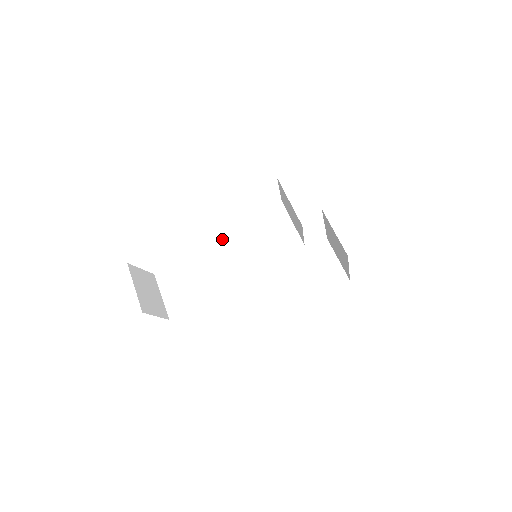
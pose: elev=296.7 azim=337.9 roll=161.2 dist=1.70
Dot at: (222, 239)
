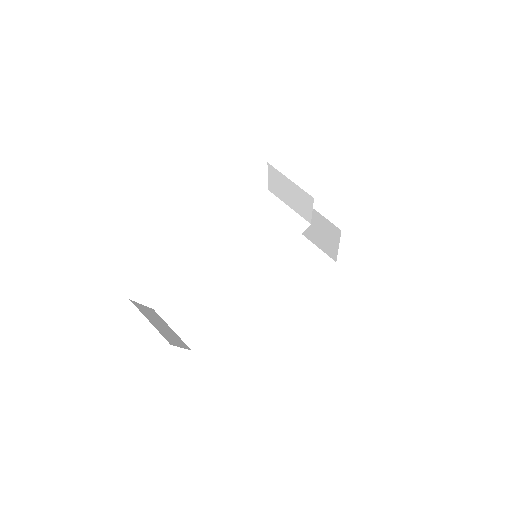
Dot at: (219, 247)
